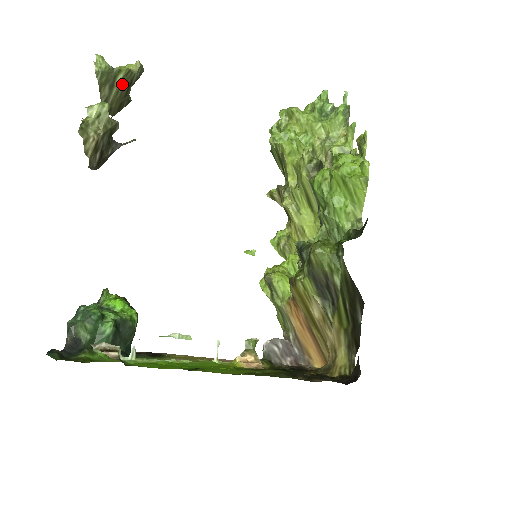
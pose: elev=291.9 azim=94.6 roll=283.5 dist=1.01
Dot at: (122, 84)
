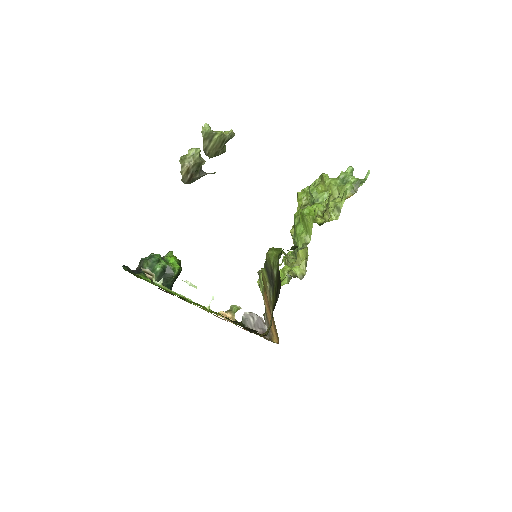
Dot at: (217, 141)
